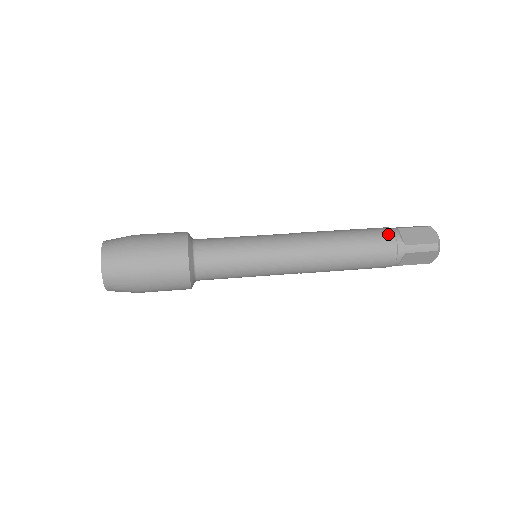
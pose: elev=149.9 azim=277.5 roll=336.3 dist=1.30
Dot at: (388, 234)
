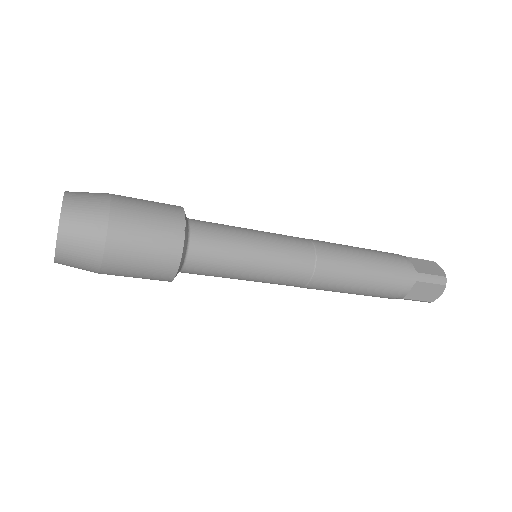
Dot at: (400, 257)
